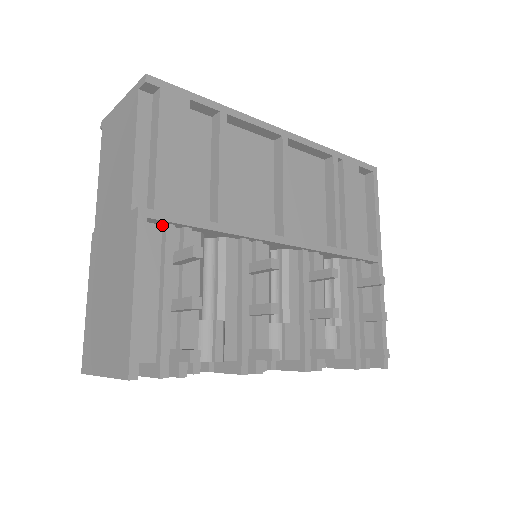
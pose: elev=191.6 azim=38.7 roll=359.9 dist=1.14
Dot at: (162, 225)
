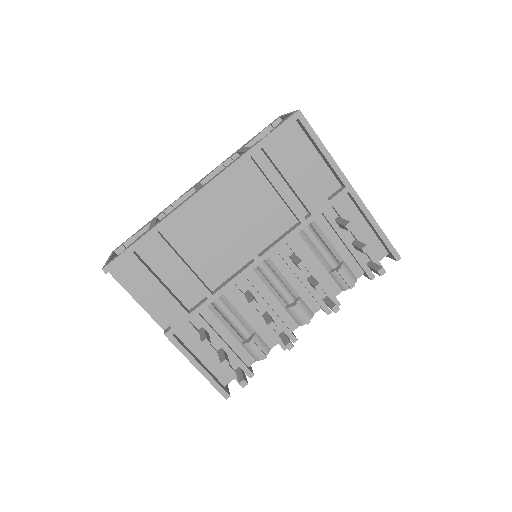
Dot at: occluded
